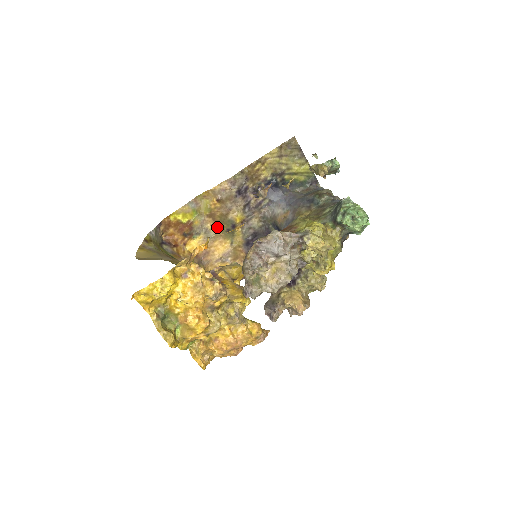
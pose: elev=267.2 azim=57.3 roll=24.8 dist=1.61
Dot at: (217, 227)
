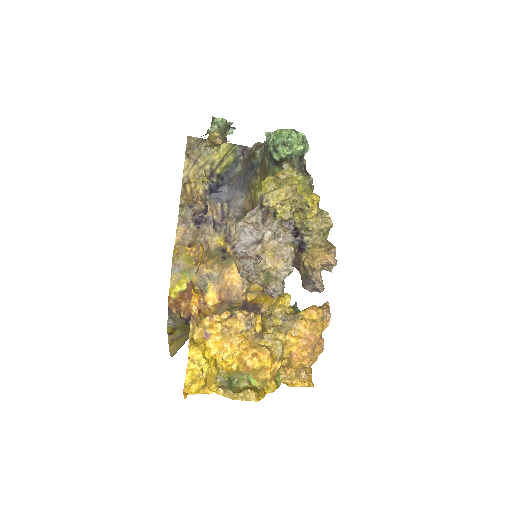
Dot at: (213, 265)
